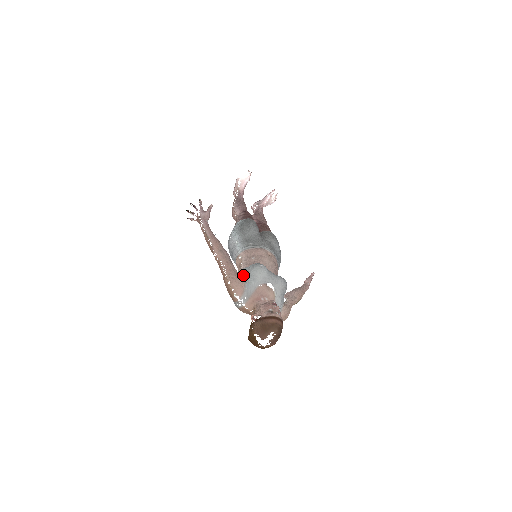
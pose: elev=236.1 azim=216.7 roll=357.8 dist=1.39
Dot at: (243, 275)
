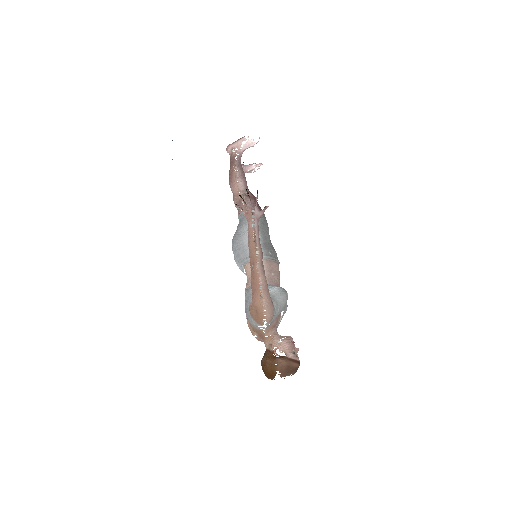
Dot at: occluded
